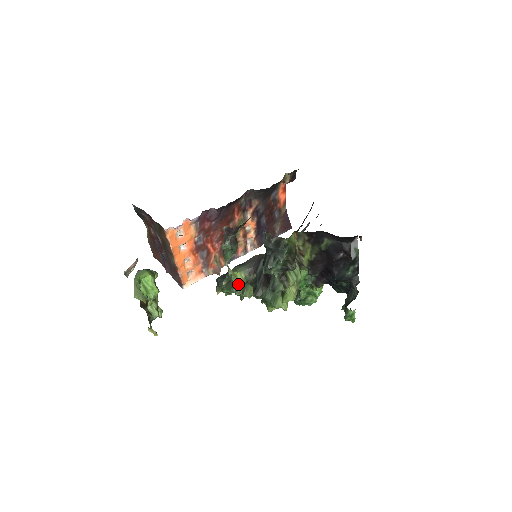
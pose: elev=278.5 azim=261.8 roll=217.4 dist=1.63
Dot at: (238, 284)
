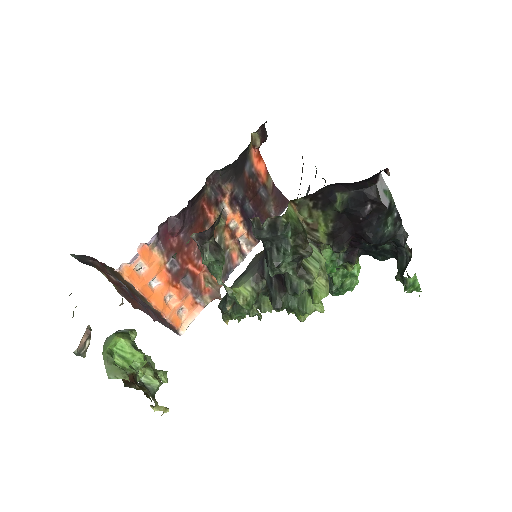
Dot at: (247, 302)
